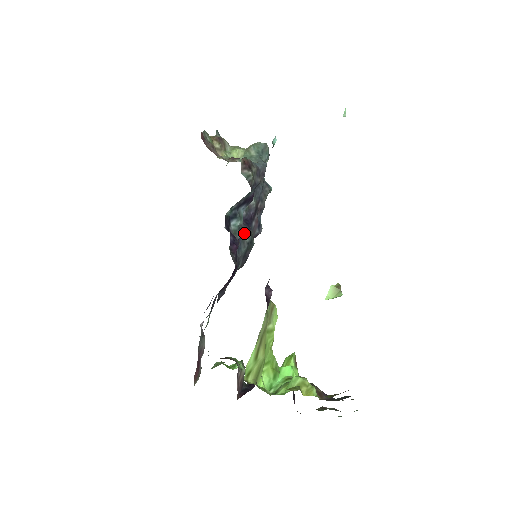
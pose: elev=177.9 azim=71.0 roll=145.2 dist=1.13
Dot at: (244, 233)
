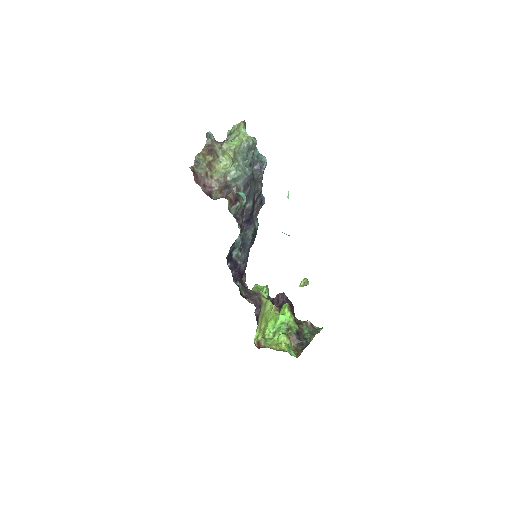
Dot at: (247, 232)
